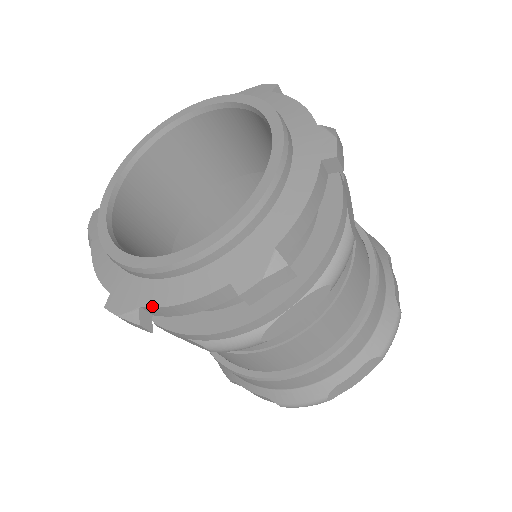
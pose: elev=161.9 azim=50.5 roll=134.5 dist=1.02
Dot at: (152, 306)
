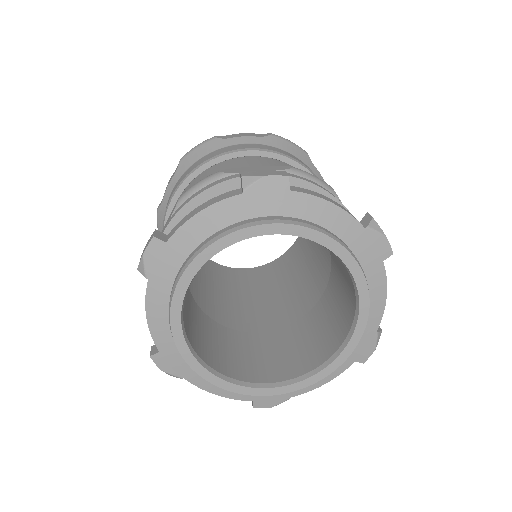
Dot at: occluded
